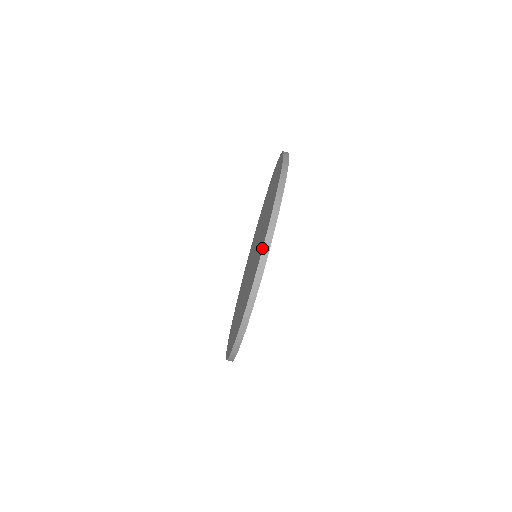
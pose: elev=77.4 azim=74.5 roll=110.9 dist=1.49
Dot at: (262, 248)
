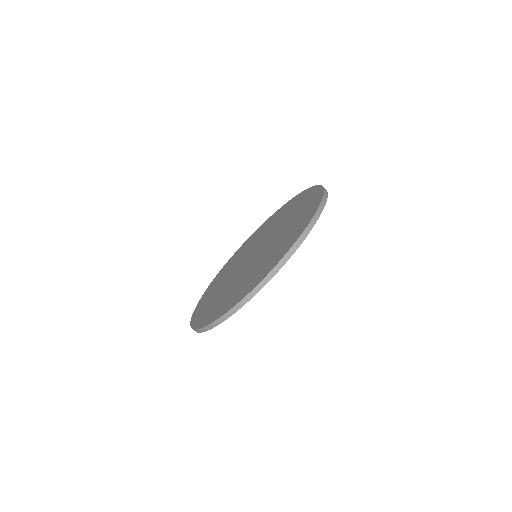
Dot at: (298, 238)
